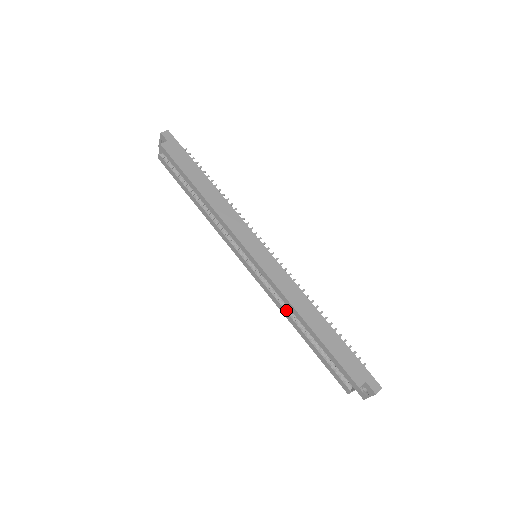
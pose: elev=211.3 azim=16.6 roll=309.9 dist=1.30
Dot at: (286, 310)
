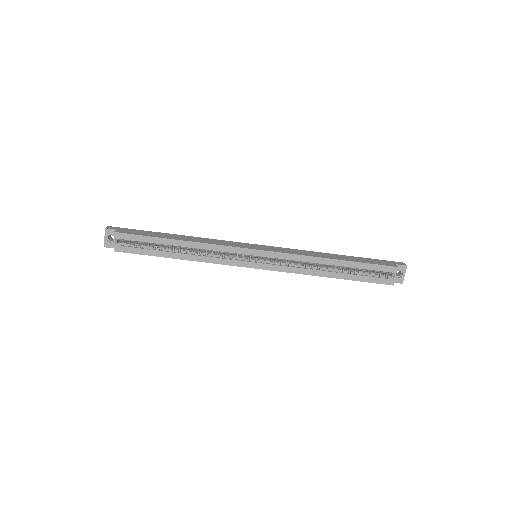
Dot at: (310, 269)
